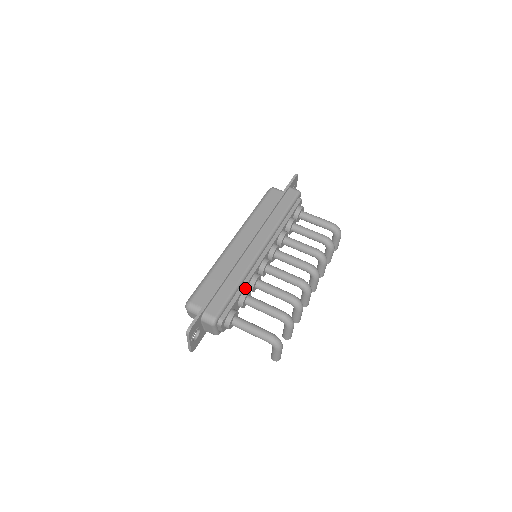
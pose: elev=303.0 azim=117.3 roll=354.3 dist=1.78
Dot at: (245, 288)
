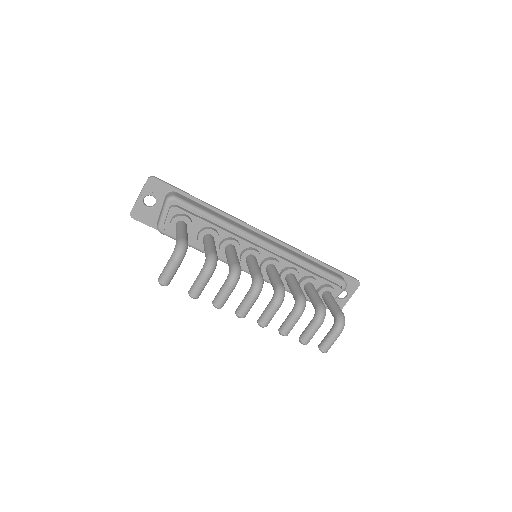
Dot at: (219, 232)
